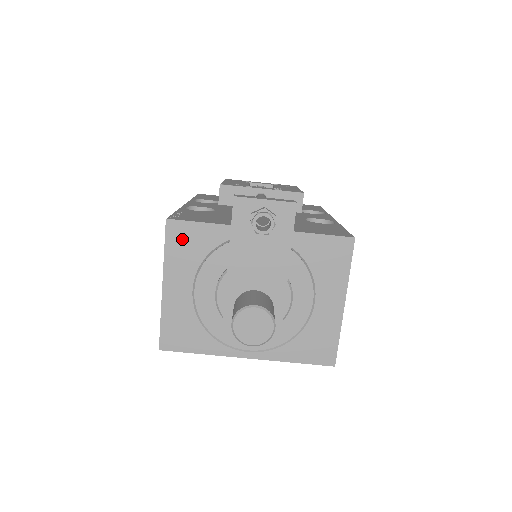
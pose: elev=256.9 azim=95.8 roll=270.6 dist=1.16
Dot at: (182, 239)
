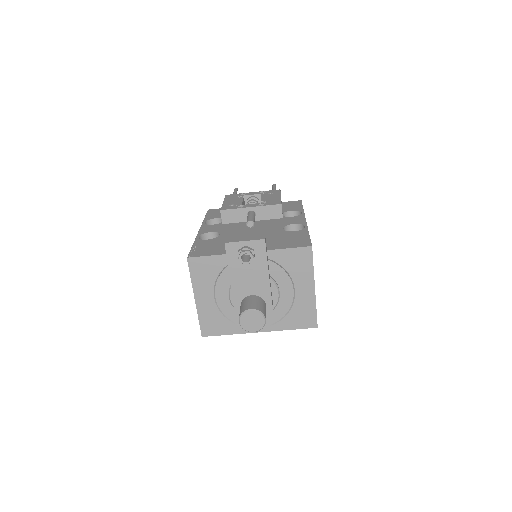
Dot at: (200, 268)
